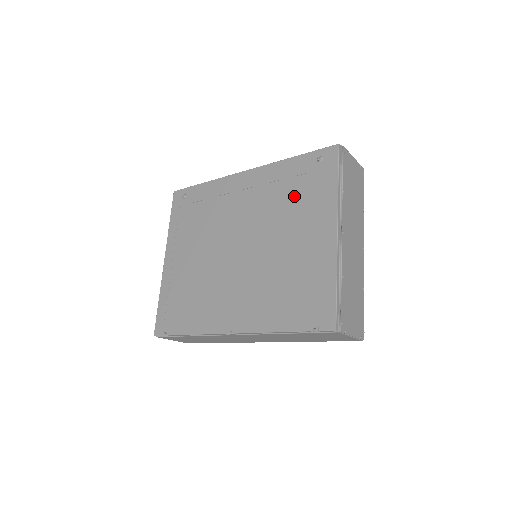
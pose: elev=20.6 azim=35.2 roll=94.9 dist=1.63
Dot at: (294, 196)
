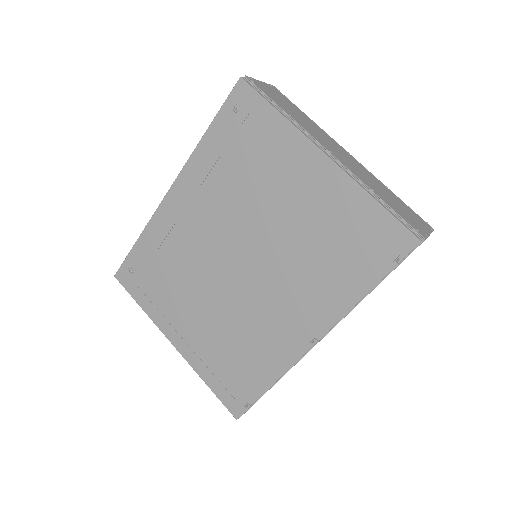
Dot at: (245, 165)
